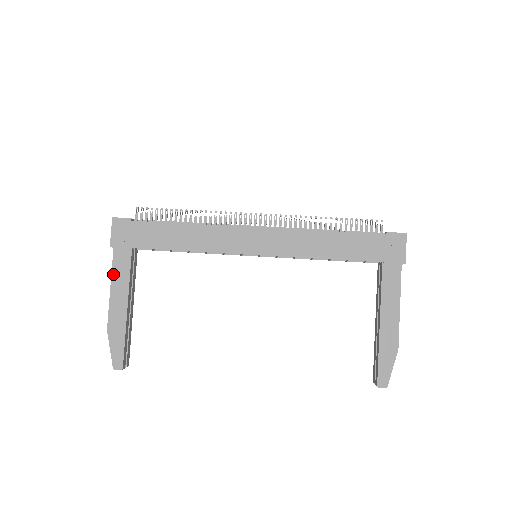
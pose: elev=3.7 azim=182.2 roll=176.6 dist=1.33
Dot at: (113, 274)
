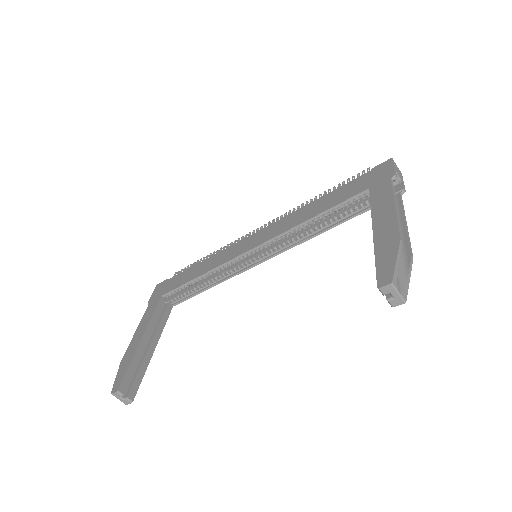
Dot at: (142, 319)
